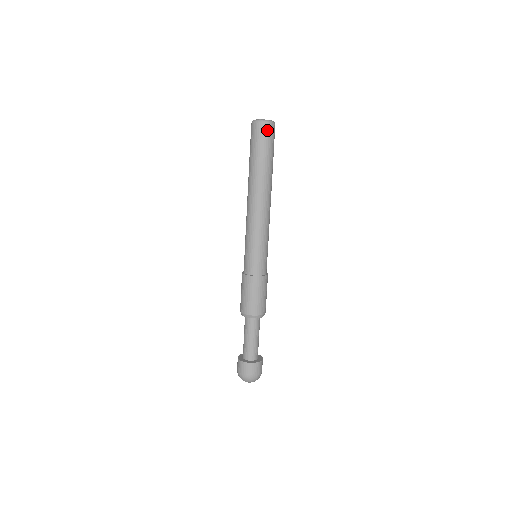
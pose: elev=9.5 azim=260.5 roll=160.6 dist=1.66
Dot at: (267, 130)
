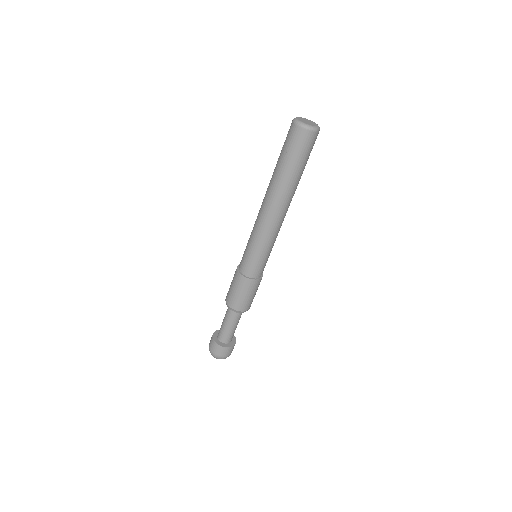
Dot at: (309, 139)
